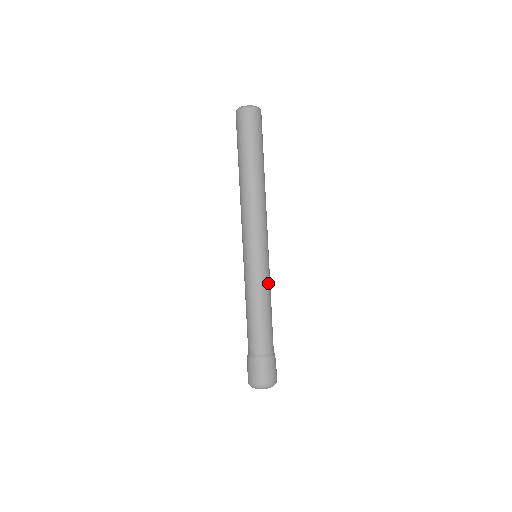
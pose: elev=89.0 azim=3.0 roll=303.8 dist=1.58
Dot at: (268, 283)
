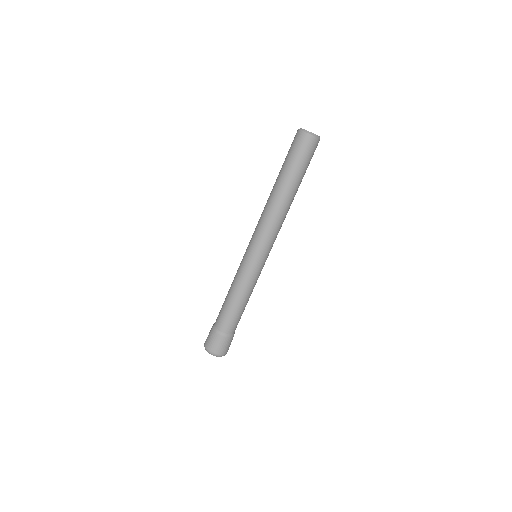
Dot at: (253, 282)
